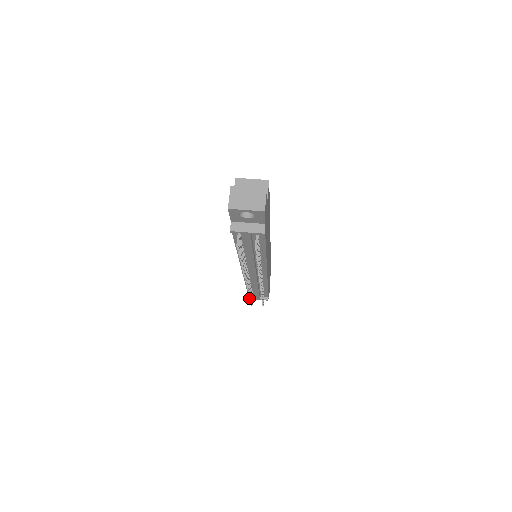
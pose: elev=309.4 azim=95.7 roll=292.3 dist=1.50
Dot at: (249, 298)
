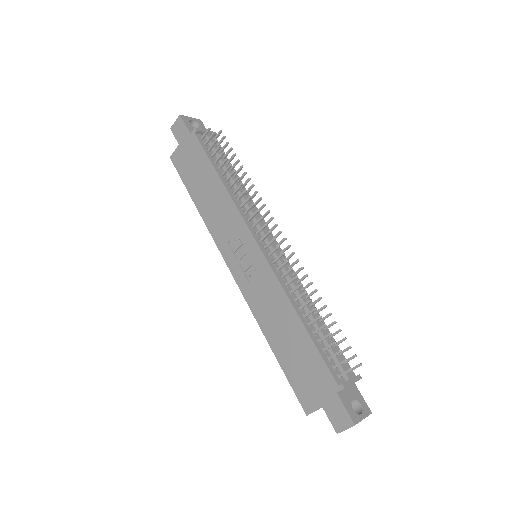
Dot at: (342, 383)
